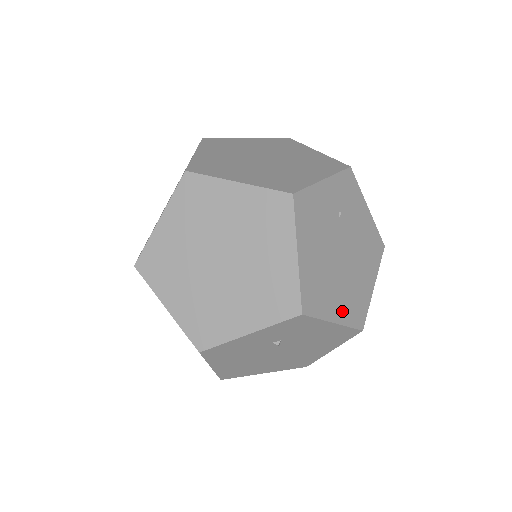
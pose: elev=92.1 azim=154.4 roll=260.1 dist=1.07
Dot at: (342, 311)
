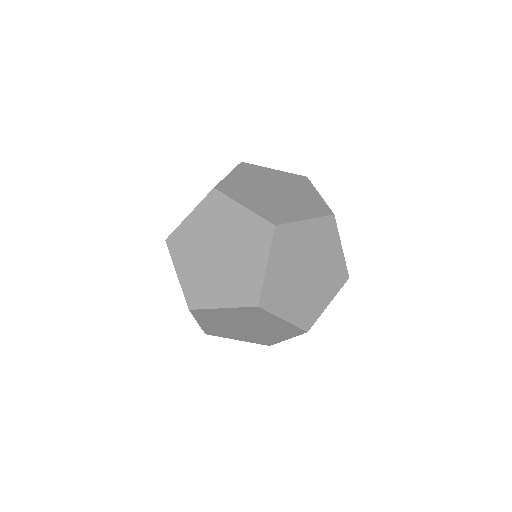
Dot at: occluded
